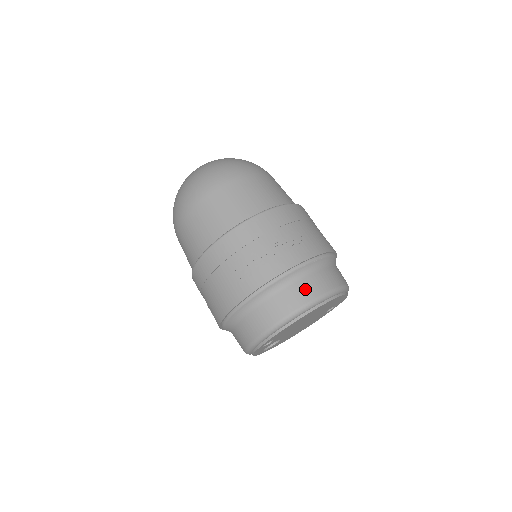
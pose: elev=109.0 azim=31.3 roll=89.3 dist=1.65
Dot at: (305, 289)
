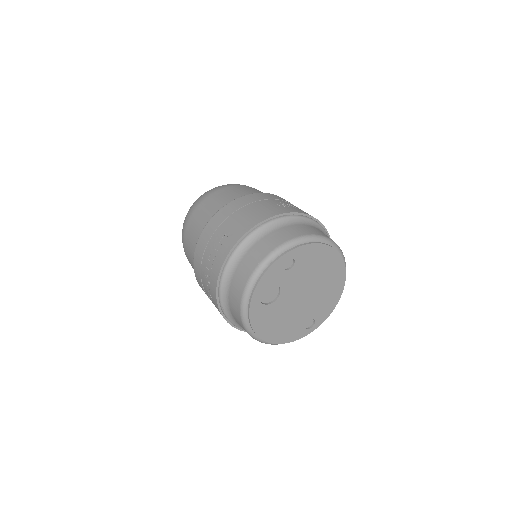
Dot at: occluded
